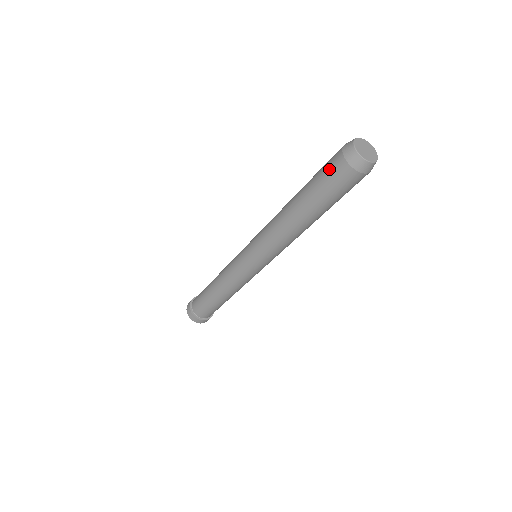
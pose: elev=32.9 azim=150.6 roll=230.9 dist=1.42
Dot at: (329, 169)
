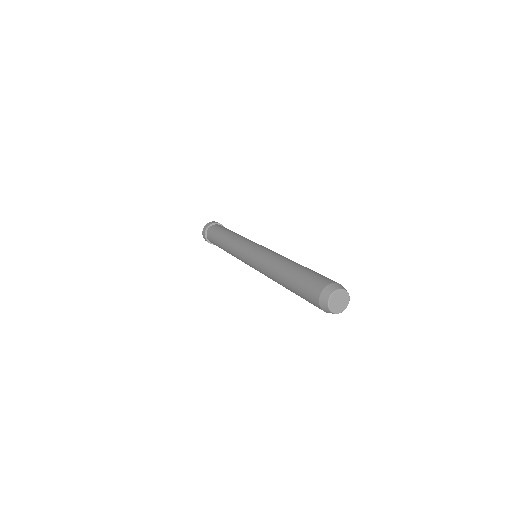
Dot at: (309, 298)
